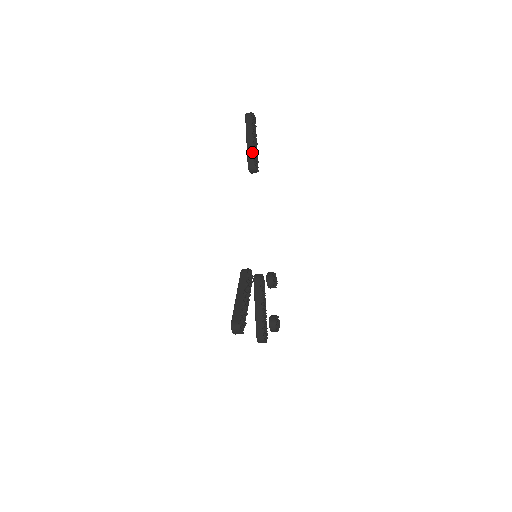
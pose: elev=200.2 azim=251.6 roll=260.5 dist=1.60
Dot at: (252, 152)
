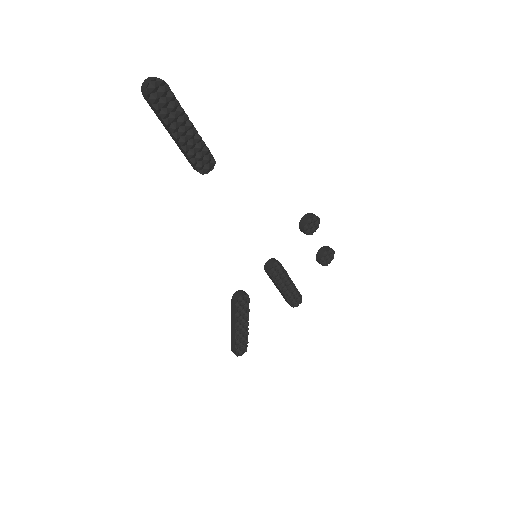
Dot at: (186, 155)
